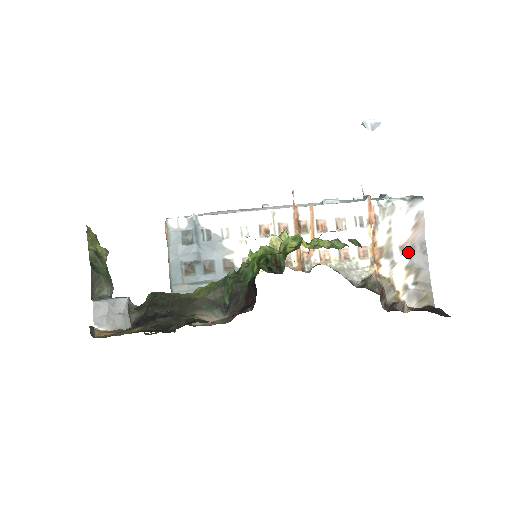
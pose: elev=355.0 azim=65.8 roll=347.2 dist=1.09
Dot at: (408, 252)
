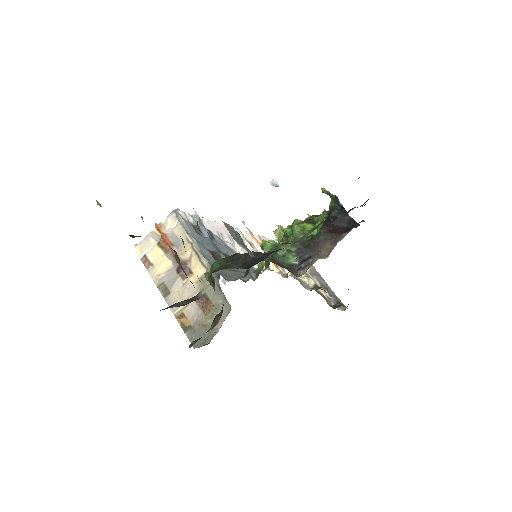
Dot at: (315, 277)
